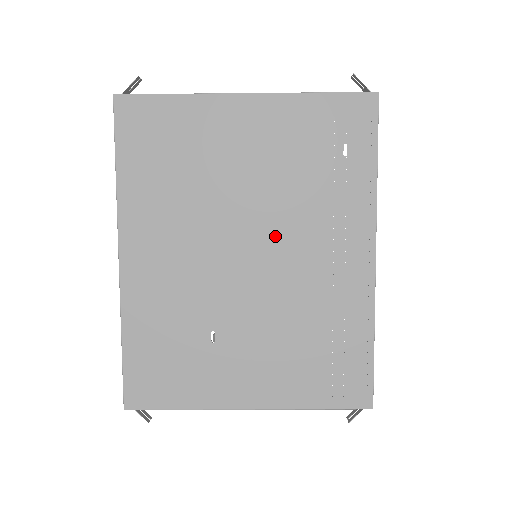
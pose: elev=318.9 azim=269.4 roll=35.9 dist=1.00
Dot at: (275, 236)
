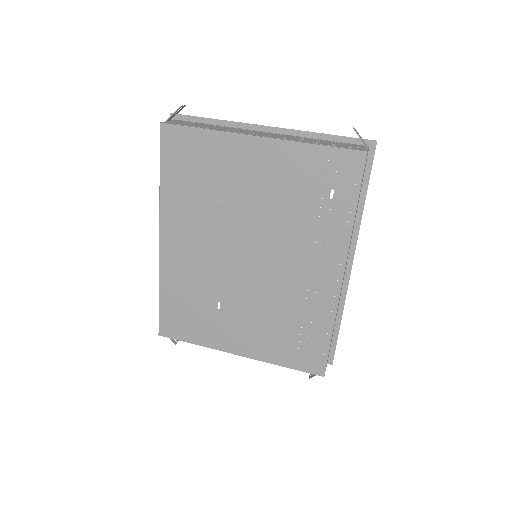
Dot at: (269, 248)
